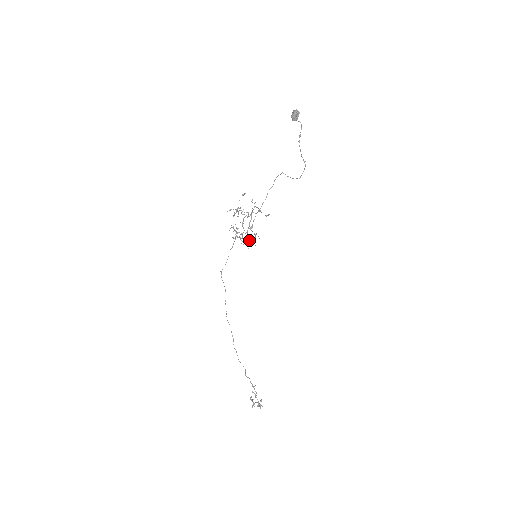
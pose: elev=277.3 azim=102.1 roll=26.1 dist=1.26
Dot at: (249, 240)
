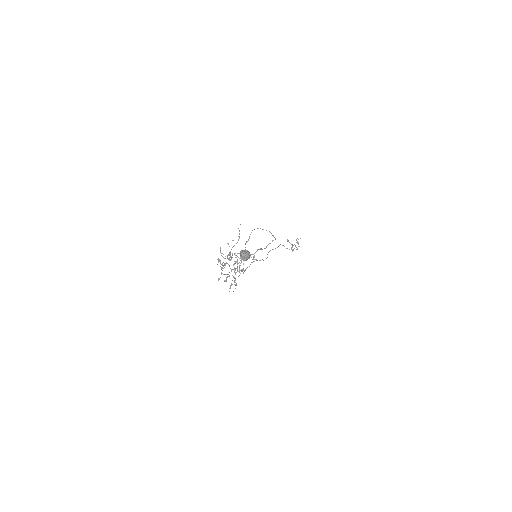
Dot at: (239, 238)
